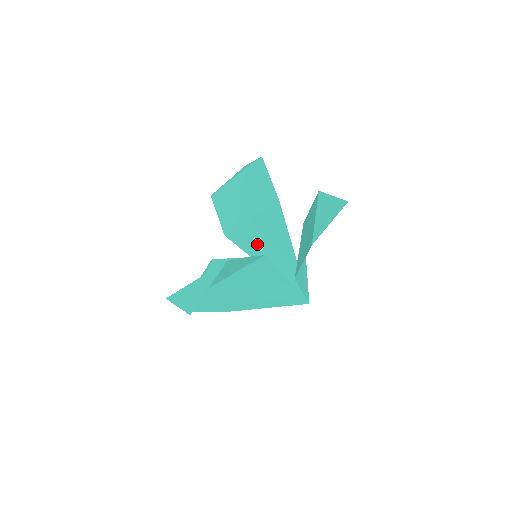
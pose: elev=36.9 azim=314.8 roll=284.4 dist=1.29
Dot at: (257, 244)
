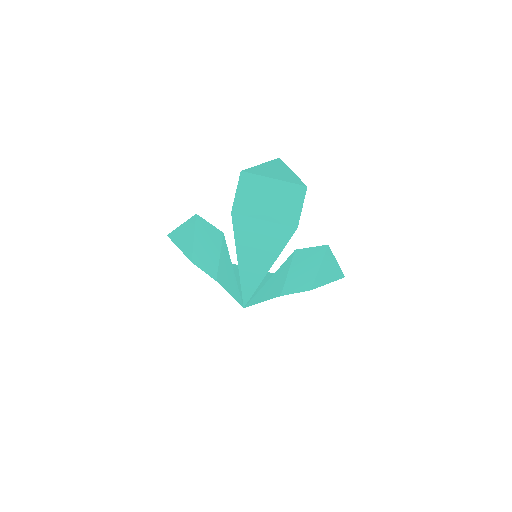
Dot at: occluded
